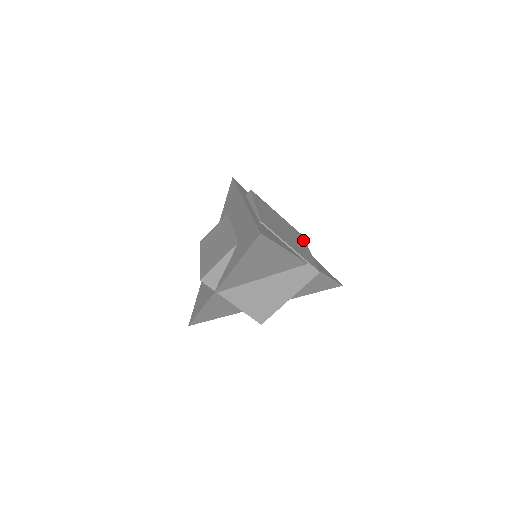
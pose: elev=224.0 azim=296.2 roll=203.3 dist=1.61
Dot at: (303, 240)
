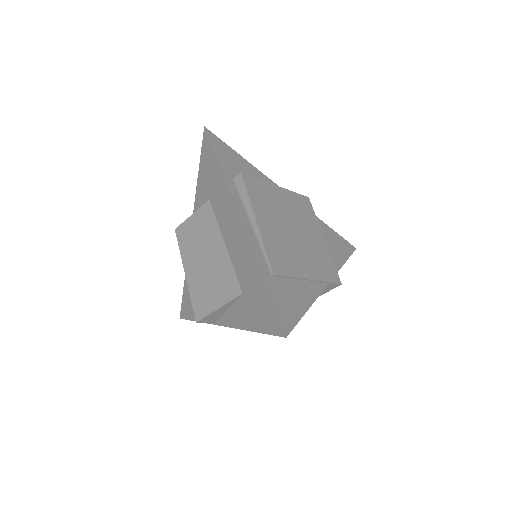
Dot at: (312, 214)
